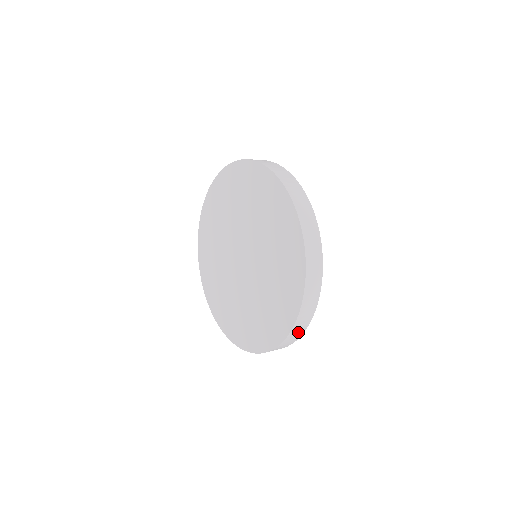
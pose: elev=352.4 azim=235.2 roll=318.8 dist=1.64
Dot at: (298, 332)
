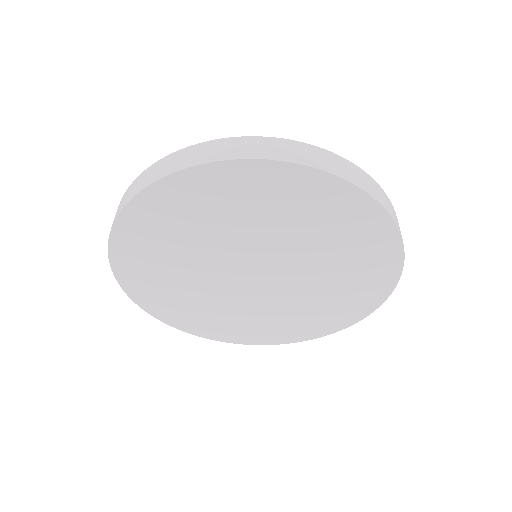
Dot at: occluded
